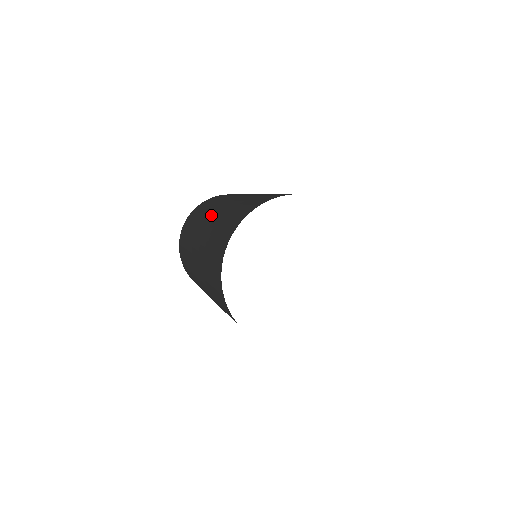
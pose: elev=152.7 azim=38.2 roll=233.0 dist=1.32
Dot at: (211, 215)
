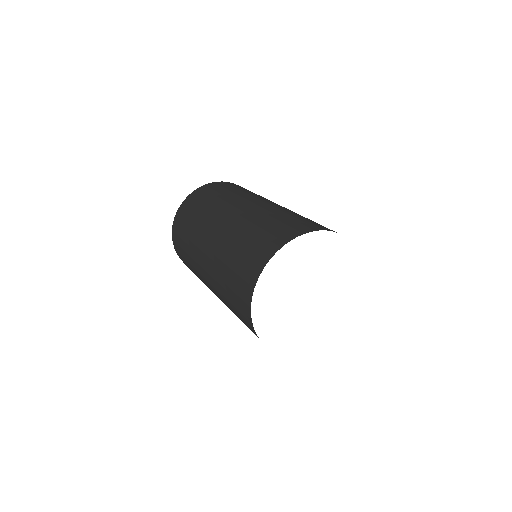
Dot at: (221, 223)
